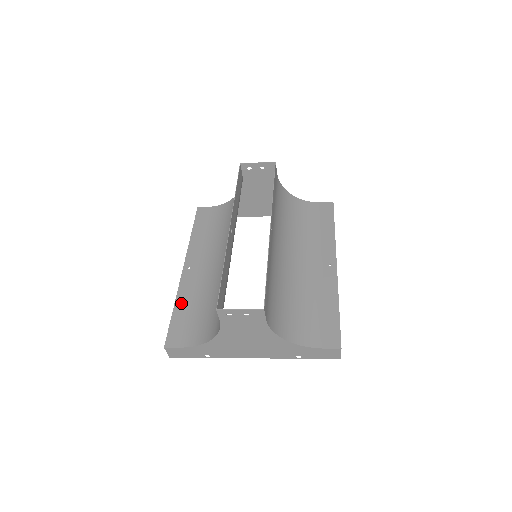
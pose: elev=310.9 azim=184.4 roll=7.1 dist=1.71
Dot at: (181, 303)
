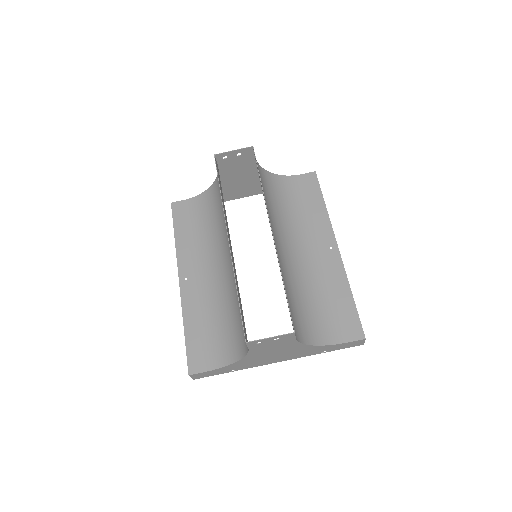
Dot at: (190, 322)
